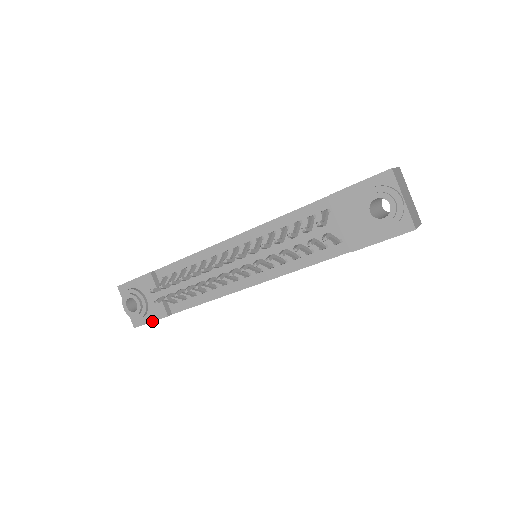
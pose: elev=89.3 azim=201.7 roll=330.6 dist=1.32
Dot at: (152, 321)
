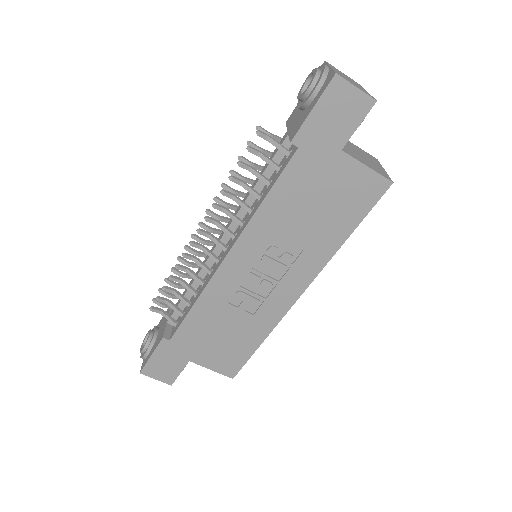
Dot at: (152, 353)
